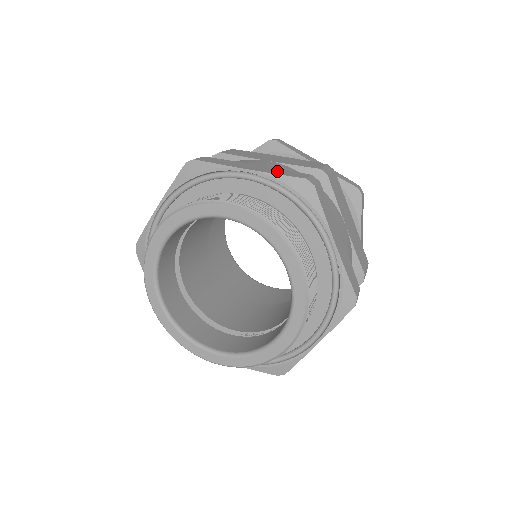
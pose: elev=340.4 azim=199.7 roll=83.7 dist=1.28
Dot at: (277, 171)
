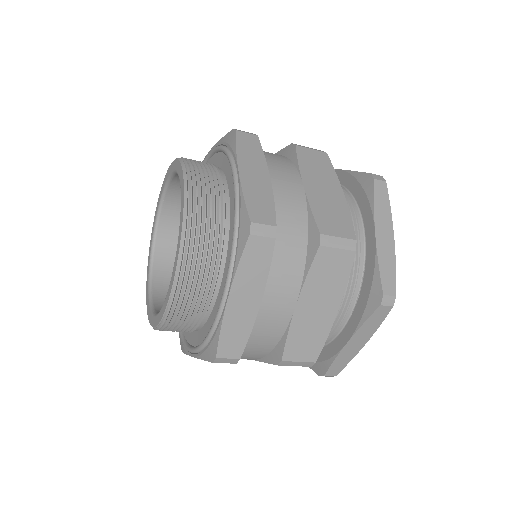
Dot at: occluded
